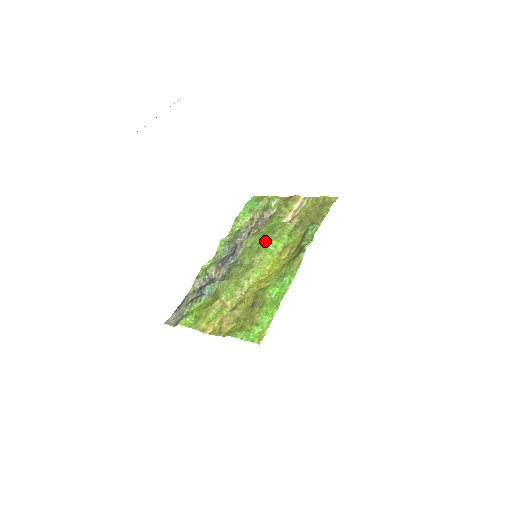
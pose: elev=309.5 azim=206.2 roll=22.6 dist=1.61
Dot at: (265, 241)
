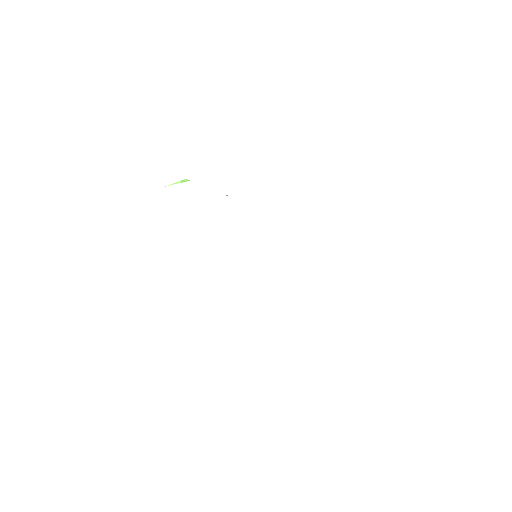
Dot at: occluded
